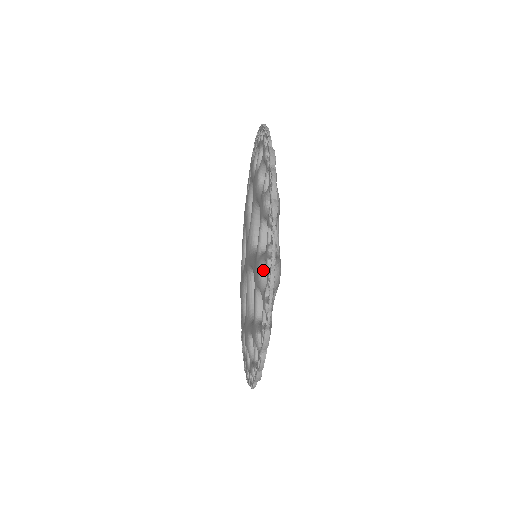
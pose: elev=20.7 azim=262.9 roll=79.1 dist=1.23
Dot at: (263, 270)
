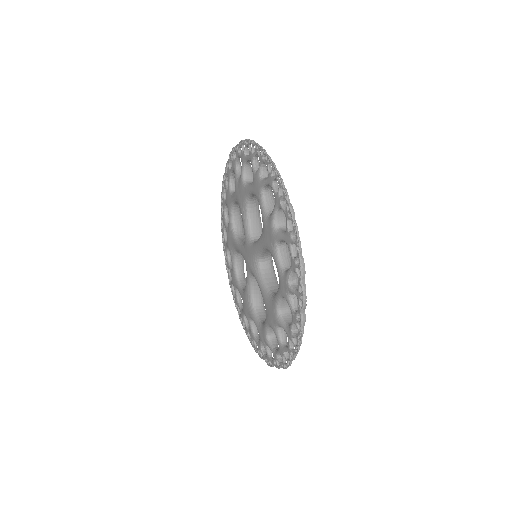
Dot at: (280, 327)
